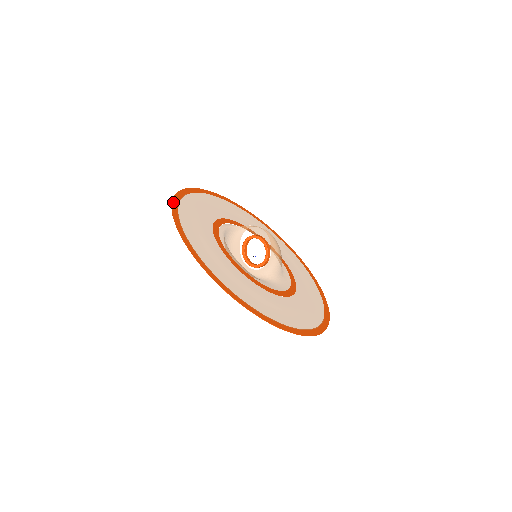
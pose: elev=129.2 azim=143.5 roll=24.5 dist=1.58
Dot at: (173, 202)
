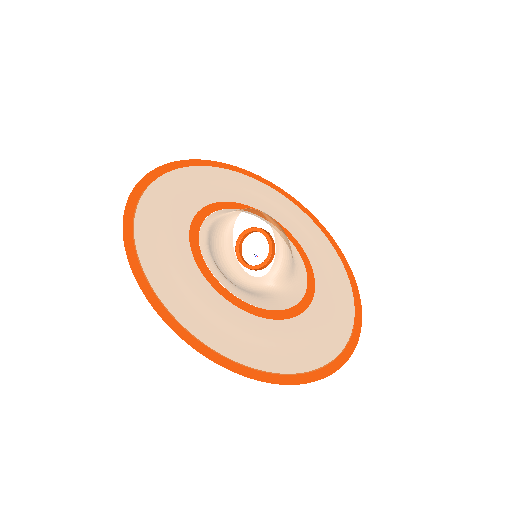
Dot at: (125, 219)
